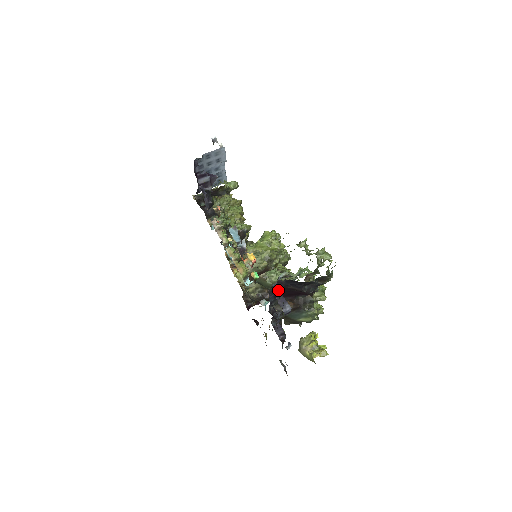
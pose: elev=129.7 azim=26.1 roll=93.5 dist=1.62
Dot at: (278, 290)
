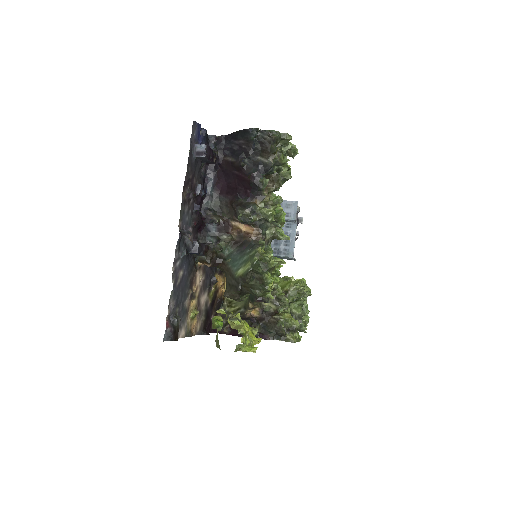
Dot at: (213, 147)
